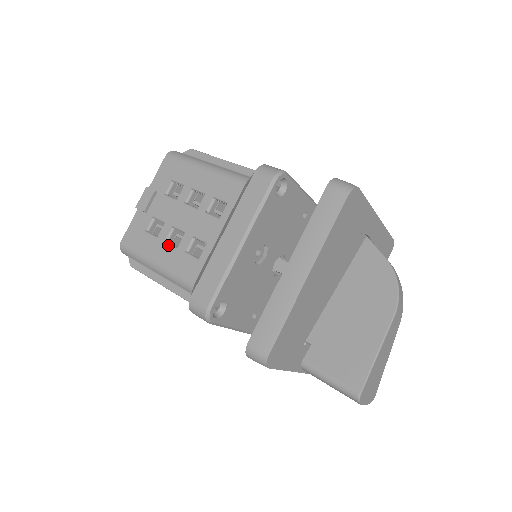
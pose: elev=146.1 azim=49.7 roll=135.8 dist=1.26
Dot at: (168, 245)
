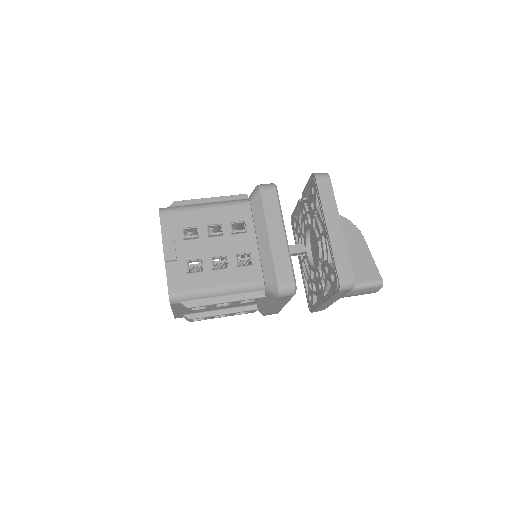
Dot at: (219, 270)
